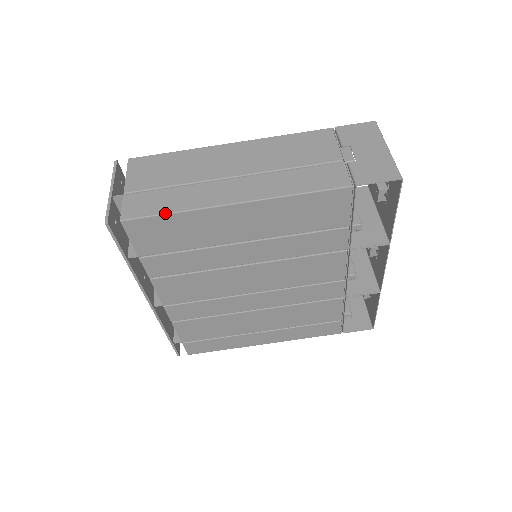
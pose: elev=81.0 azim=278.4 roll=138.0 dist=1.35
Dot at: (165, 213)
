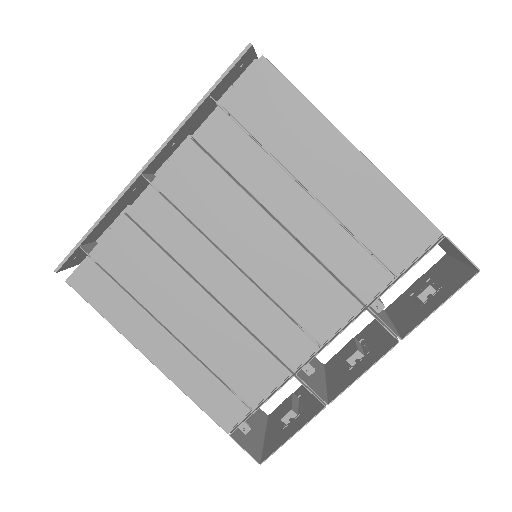
Dot at: occluded
